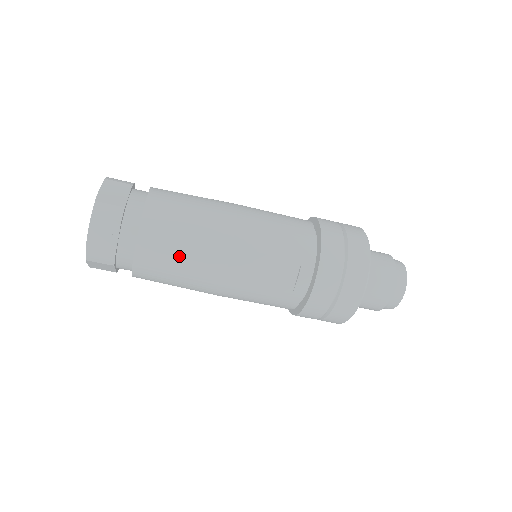
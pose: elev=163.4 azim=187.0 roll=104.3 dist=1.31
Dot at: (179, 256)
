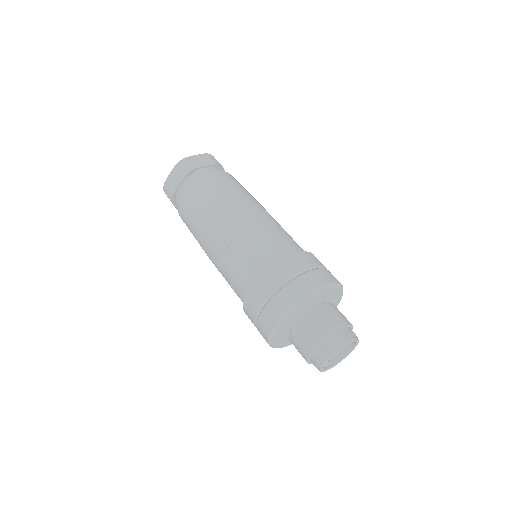
Dot at: (197, 212)
